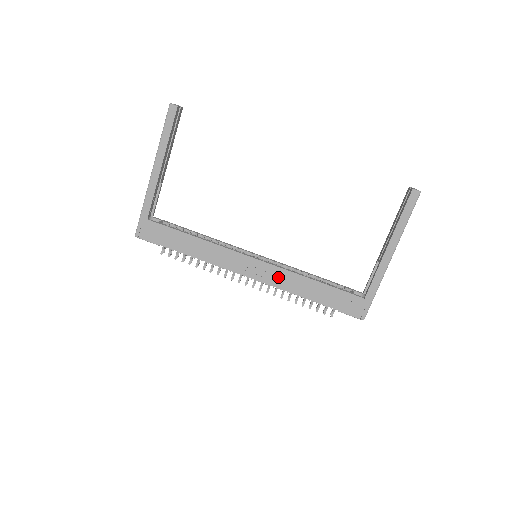
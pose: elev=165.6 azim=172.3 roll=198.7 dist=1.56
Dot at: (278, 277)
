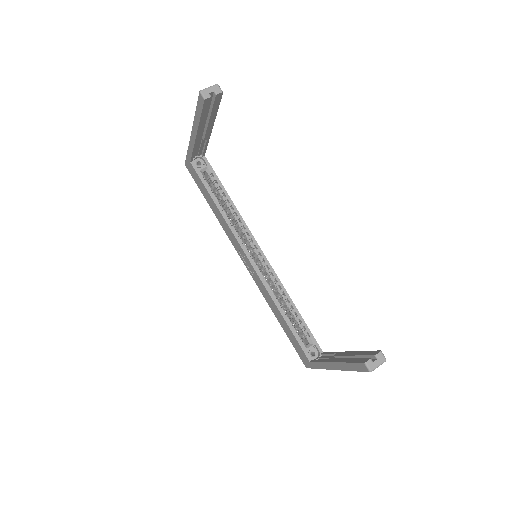
Dot at: (261, 286)
